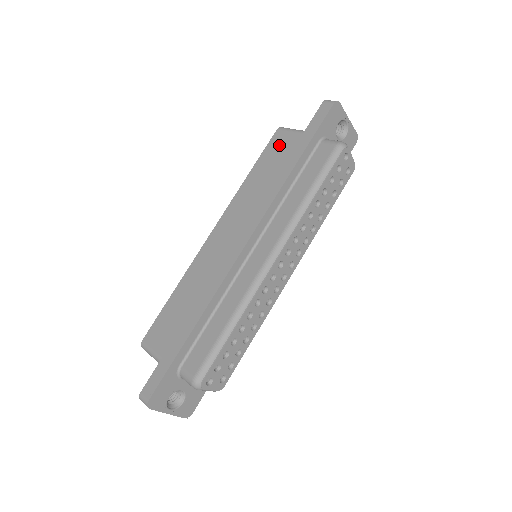
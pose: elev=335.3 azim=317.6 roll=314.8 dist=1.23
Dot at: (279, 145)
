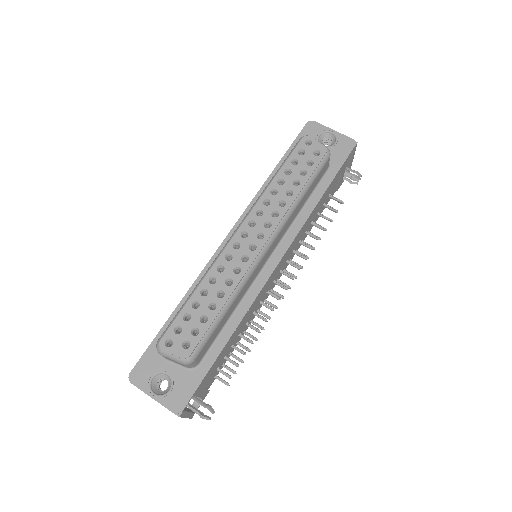
Dot at: occluded
